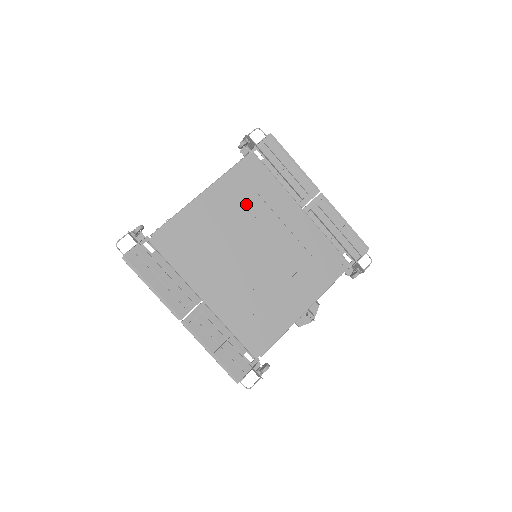
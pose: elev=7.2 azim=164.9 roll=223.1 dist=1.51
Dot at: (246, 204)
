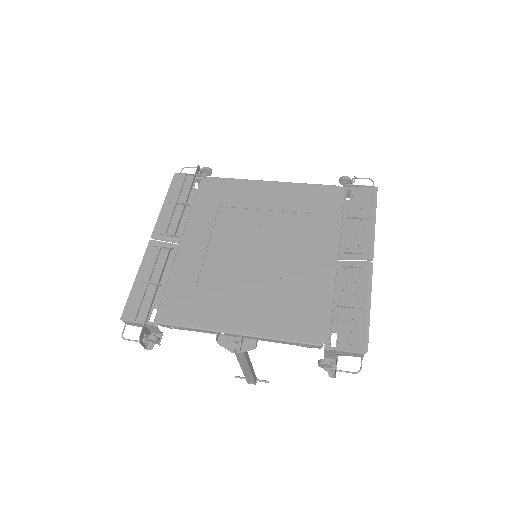
Dot at: (294, 214)
